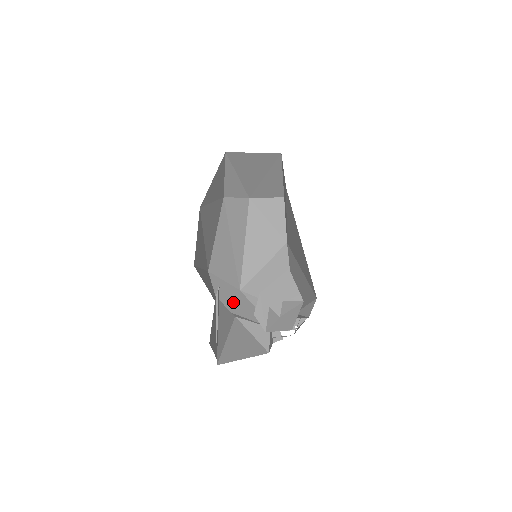
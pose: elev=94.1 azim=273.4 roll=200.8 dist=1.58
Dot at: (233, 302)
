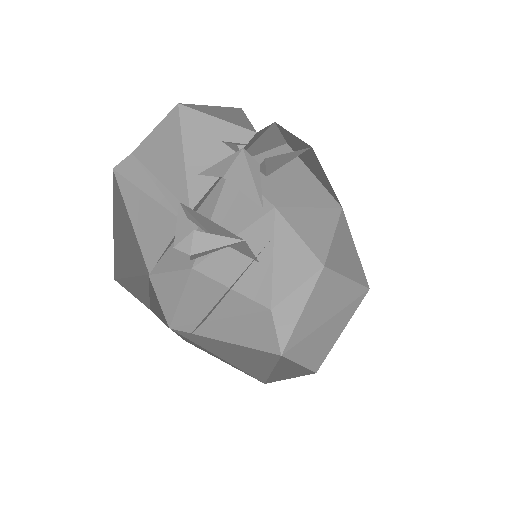
Dot at: (158, 300)
